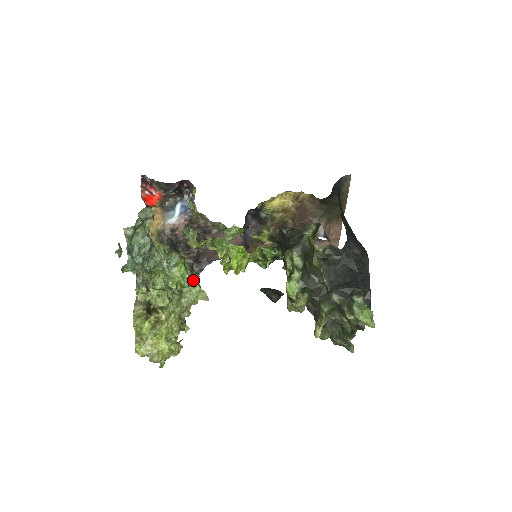
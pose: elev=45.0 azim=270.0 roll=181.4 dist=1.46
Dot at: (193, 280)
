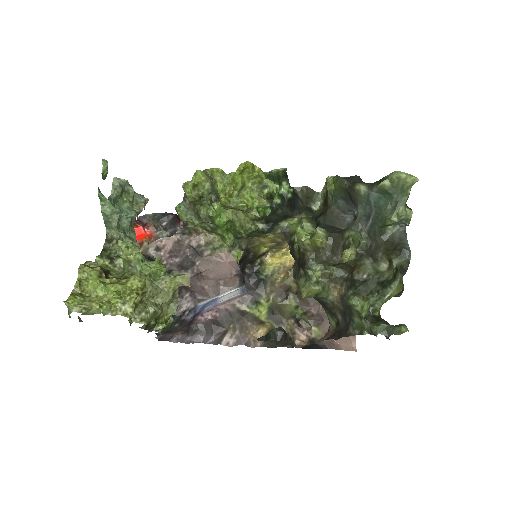
Dot at: occluded
